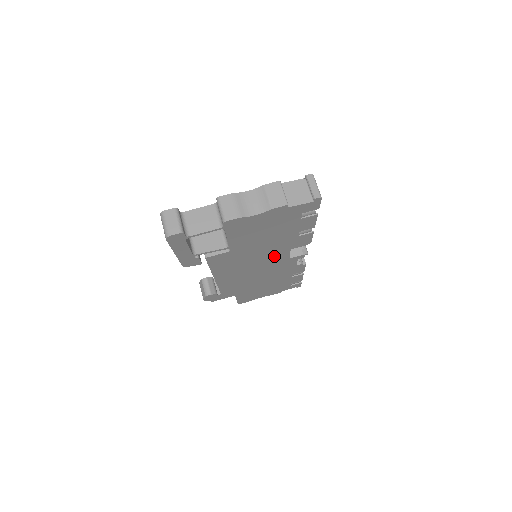
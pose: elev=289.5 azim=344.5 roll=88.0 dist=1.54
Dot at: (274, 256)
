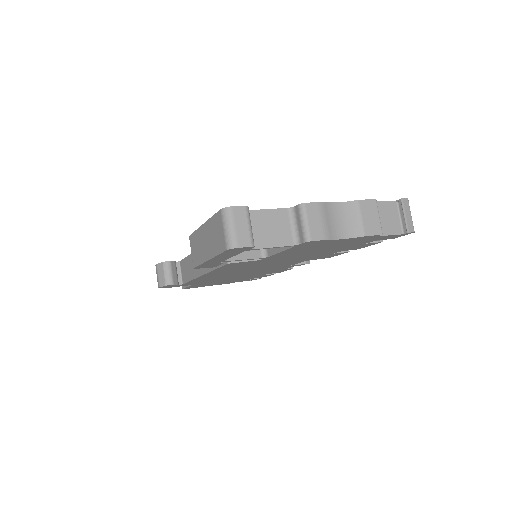
Dot at: (284, 264)
